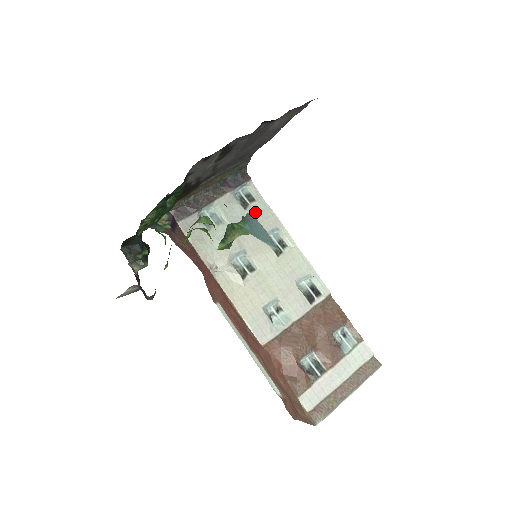
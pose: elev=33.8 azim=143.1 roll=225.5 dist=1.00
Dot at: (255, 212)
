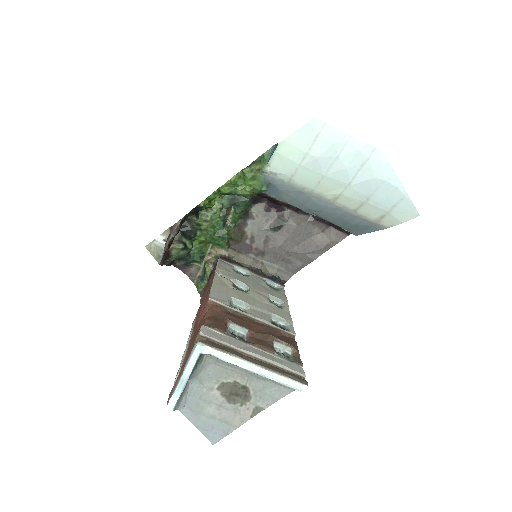
Dot at: (273, 290)
